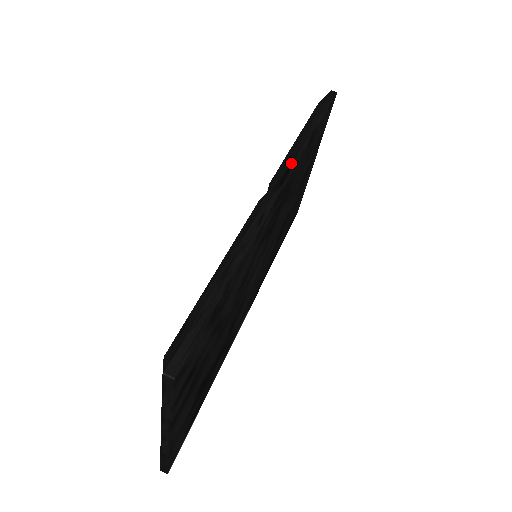
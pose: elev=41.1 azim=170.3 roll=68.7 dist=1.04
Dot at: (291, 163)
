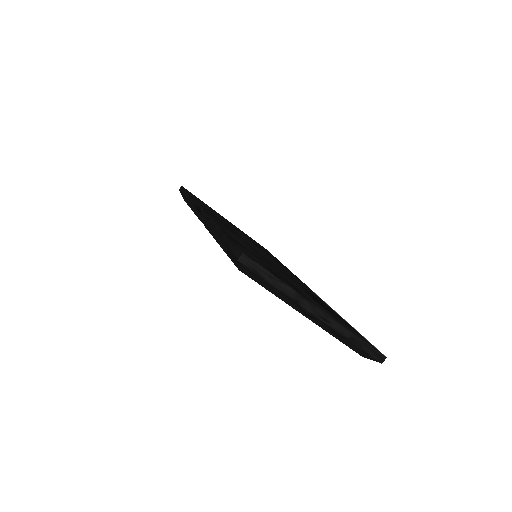
Dot at: (195, 206)
